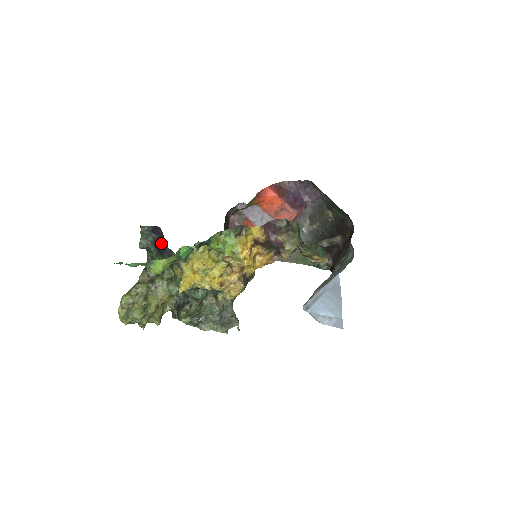
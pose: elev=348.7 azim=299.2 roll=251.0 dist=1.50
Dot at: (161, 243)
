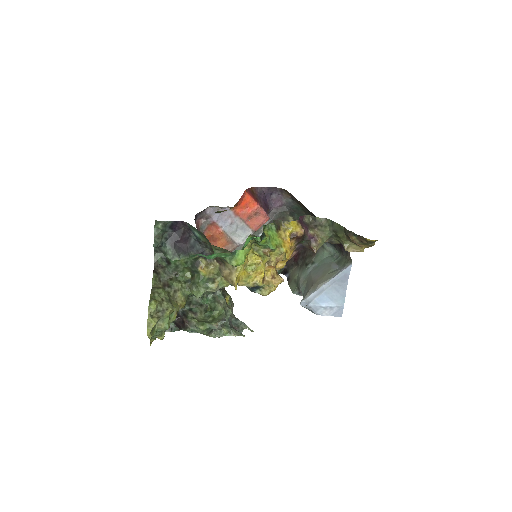
Dot at: (183, 240)
